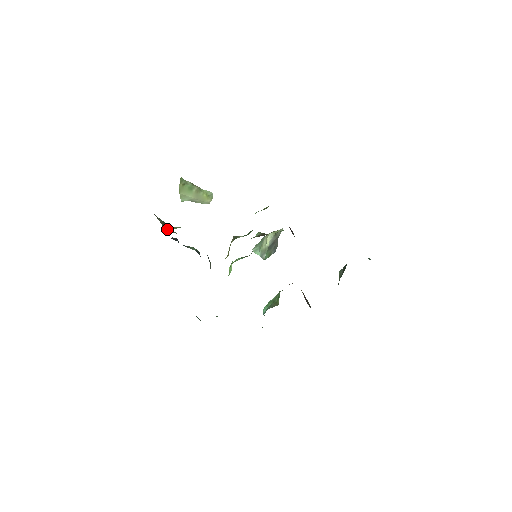
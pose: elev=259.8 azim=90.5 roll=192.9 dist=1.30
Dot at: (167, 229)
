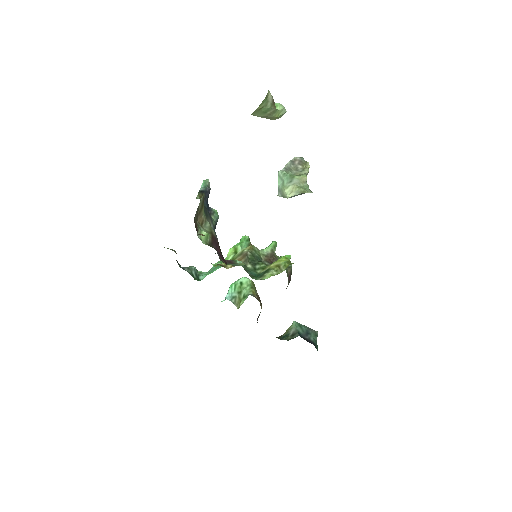
Dot at: (199, 220)
